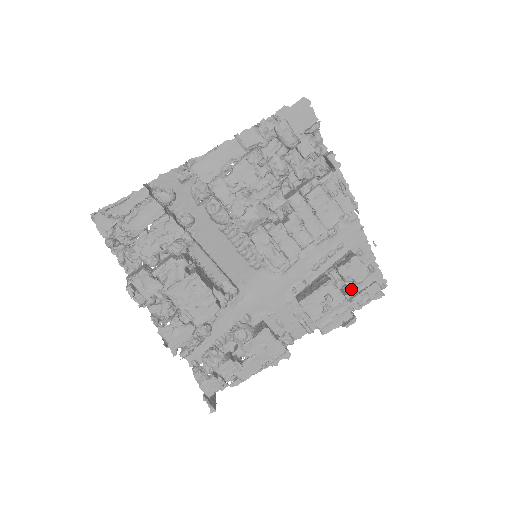
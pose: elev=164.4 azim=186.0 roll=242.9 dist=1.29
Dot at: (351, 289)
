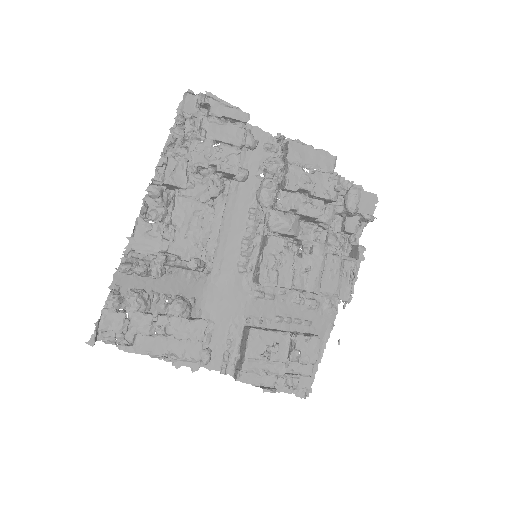
Dot at: occluded
